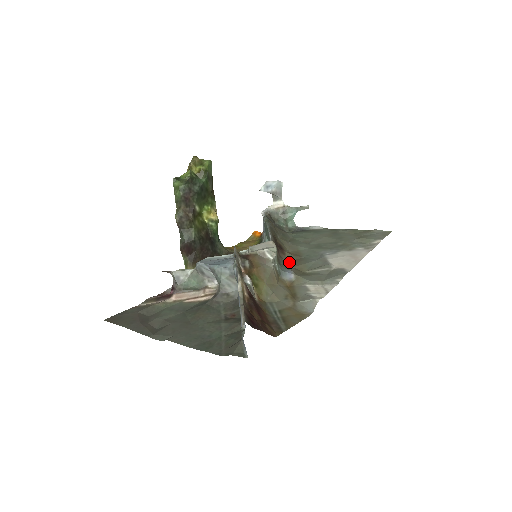
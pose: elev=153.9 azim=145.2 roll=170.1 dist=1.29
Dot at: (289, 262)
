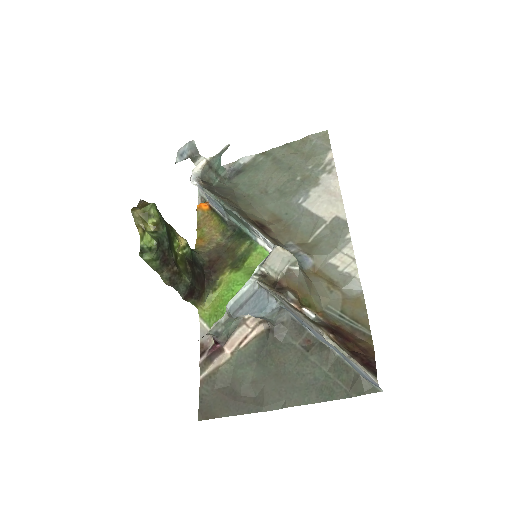
Dot at: (283, 237)
